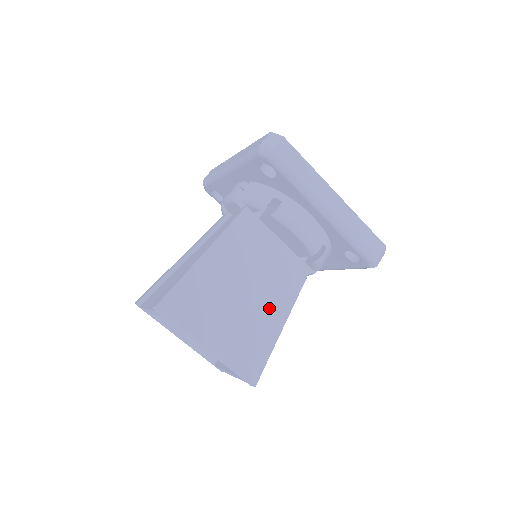
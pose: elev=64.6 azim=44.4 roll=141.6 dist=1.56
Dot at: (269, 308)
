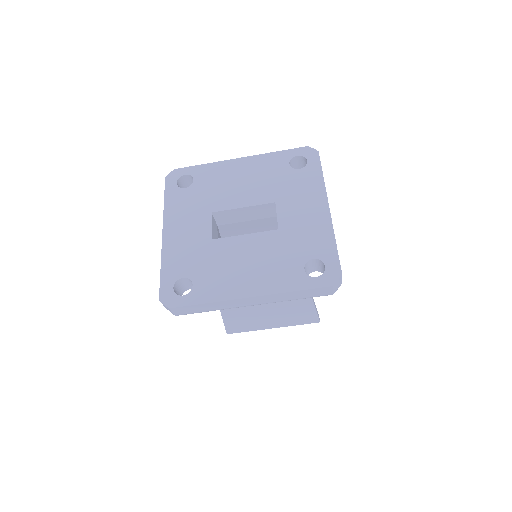
Dot at: occluded
